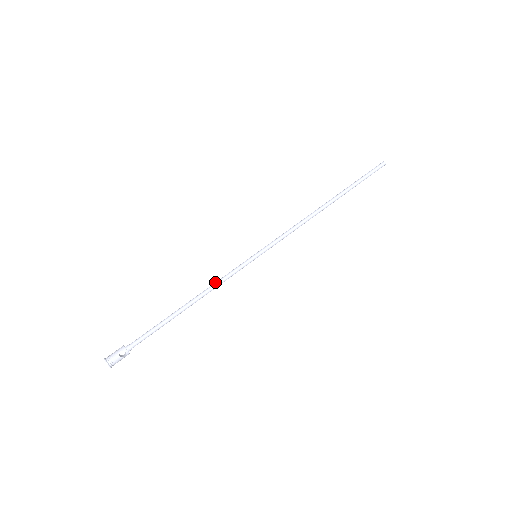
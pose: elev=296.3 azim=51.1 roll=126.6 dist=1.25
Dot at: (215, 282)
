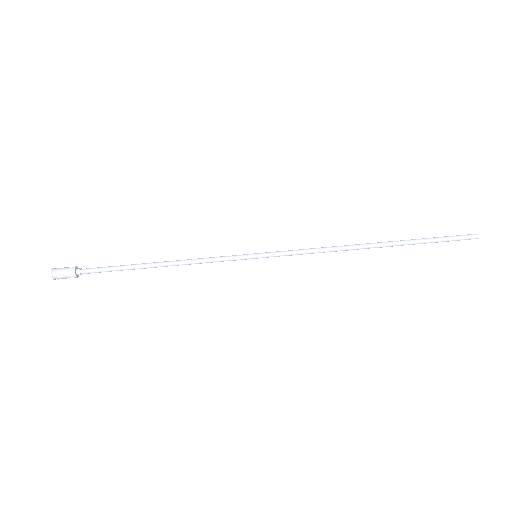
Dot at: (197, 261)
